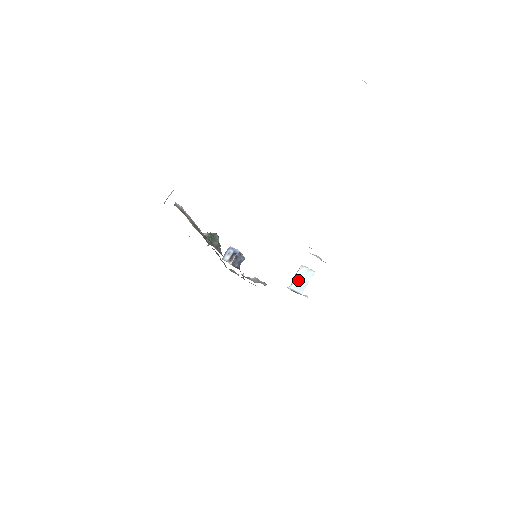
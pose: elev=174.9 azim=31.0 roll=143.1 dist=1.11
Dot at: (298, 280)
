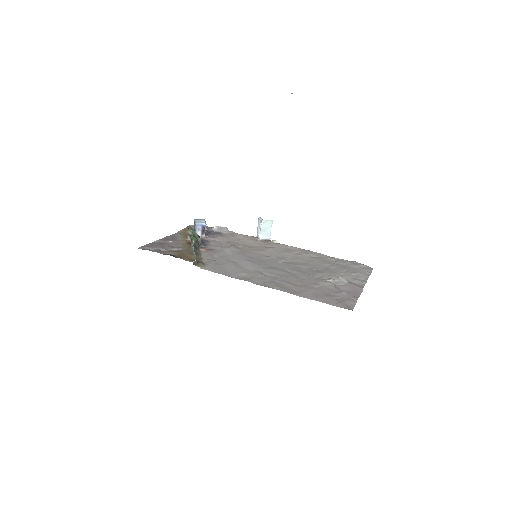
Dot at: (264, 231)
